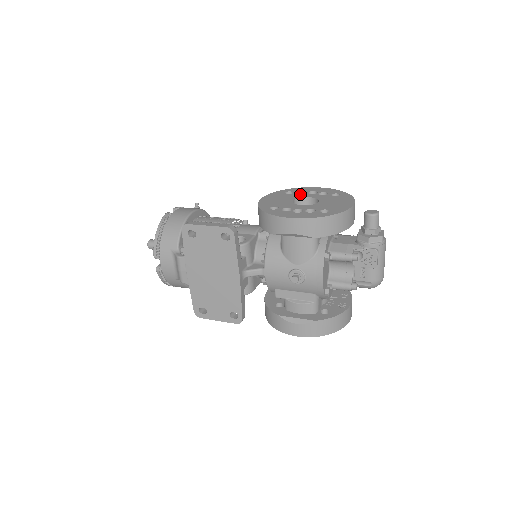
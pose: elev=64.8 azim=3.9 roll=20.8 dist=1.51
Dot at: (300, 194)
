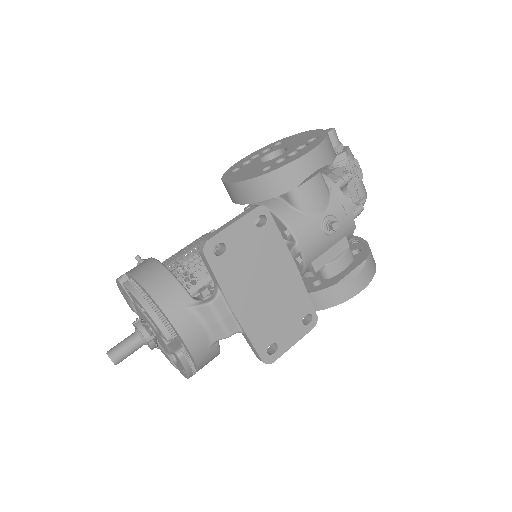
Dot at: (250, 162)
